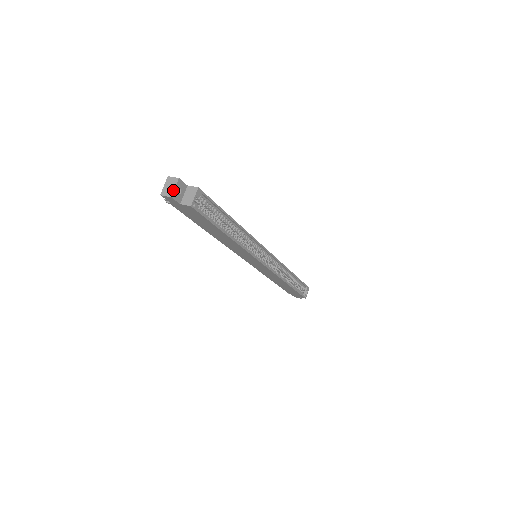
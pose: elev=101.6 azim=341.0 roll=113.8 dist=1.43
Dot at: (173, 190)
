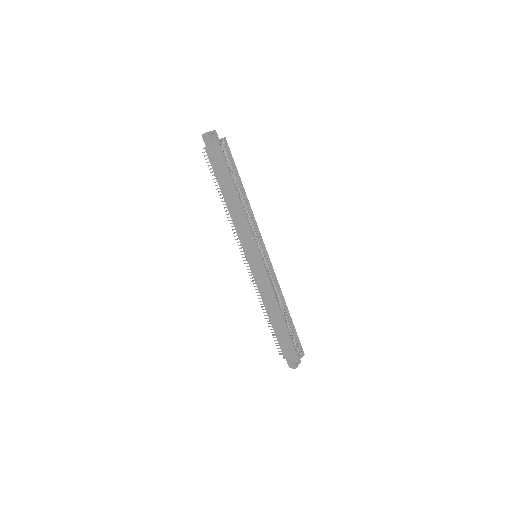
Dot at: (210, 131)
